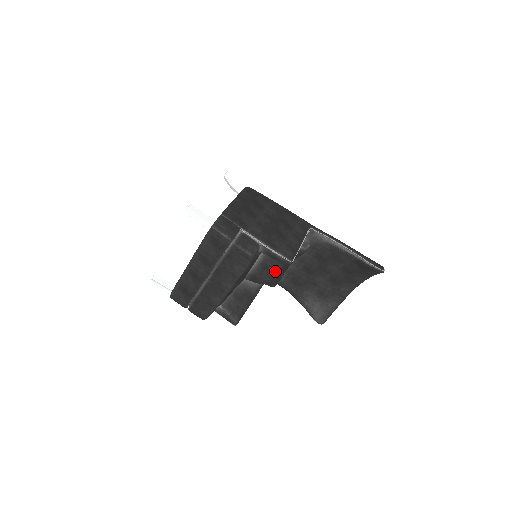
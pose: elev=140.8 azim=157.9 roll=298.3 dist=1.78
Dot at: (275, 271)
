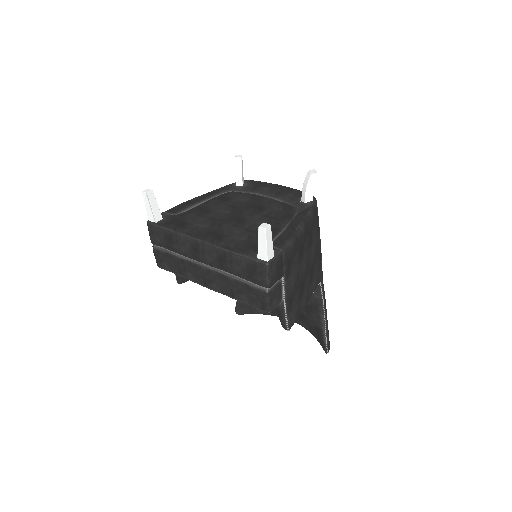
Dot at: occluded
